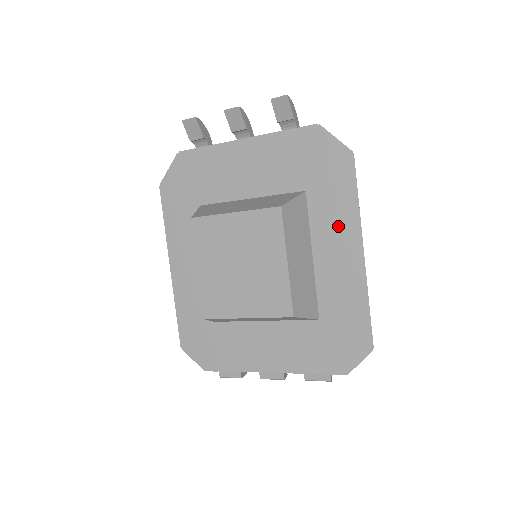
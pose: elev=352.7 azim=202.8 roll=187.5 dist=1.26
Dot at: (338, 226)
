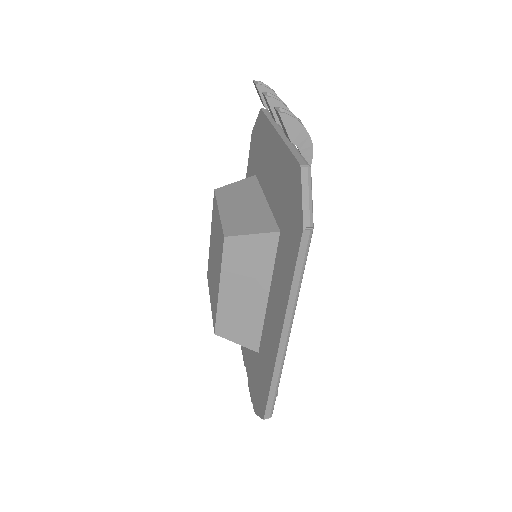
Dot at: (280, 292)
